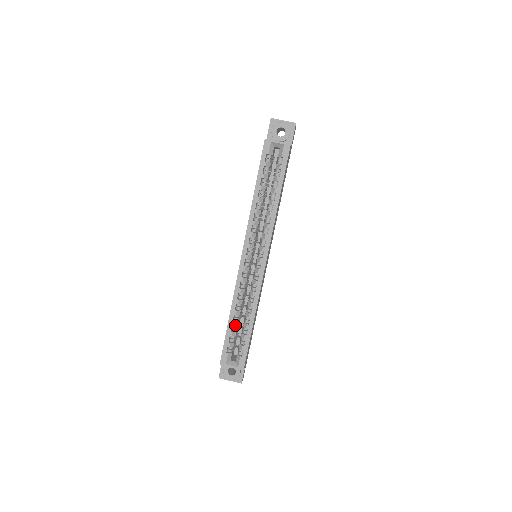
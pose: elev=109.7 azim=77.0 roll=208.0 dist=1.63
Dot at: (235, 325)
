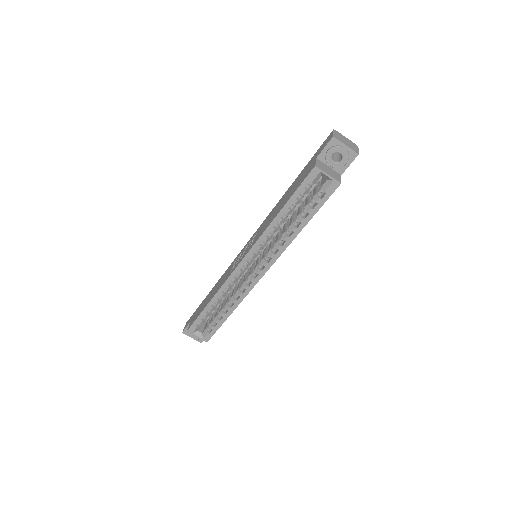
Dot at: (212, 309)
